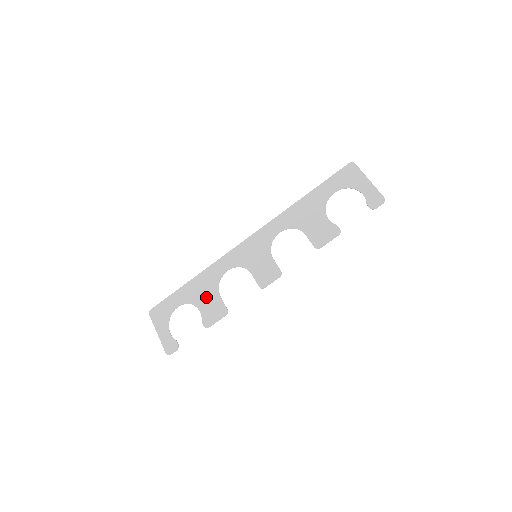
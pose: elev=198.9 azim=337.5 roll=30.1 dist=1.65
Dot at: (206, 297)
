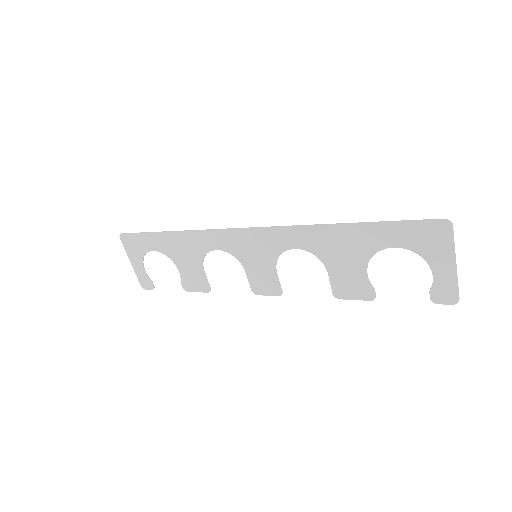
Dot at: (187, 262)
